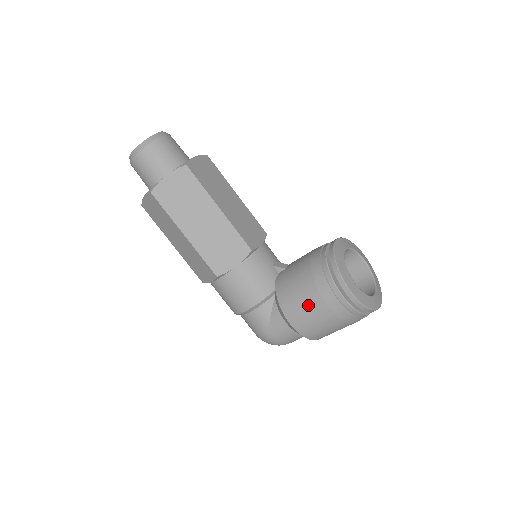
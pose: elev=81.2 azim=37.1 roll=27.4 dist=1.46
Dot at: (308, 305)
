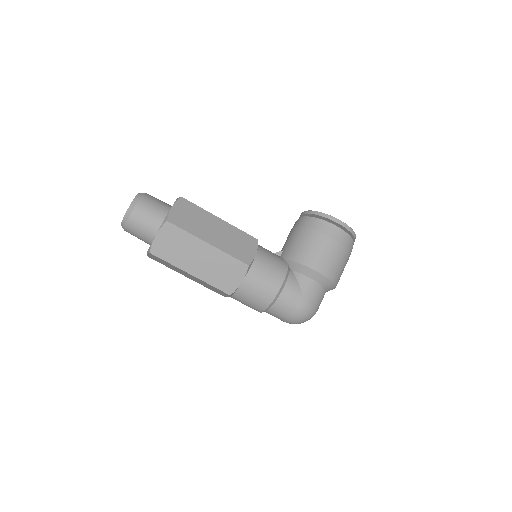
Dot at: (322, 248)
